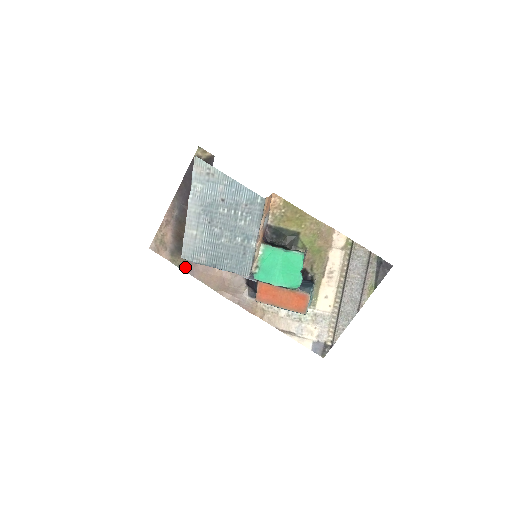
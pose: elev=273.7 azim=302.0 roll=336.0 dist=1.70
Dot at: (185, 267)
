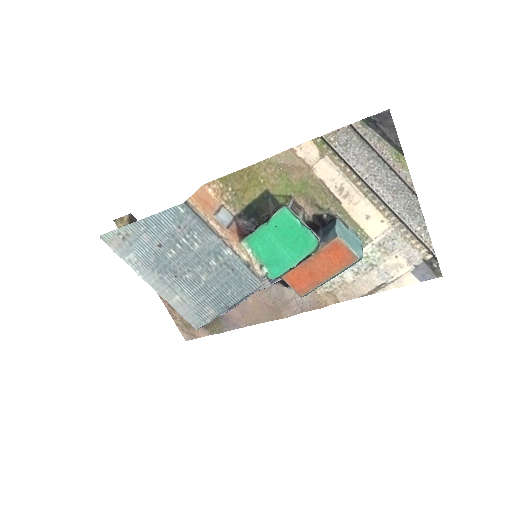
Dot at: (226, 327)
